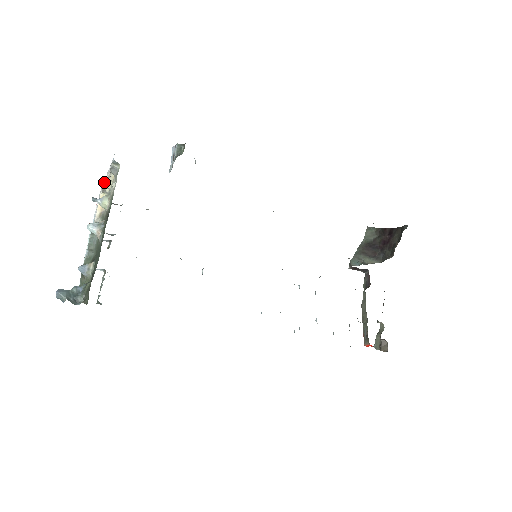
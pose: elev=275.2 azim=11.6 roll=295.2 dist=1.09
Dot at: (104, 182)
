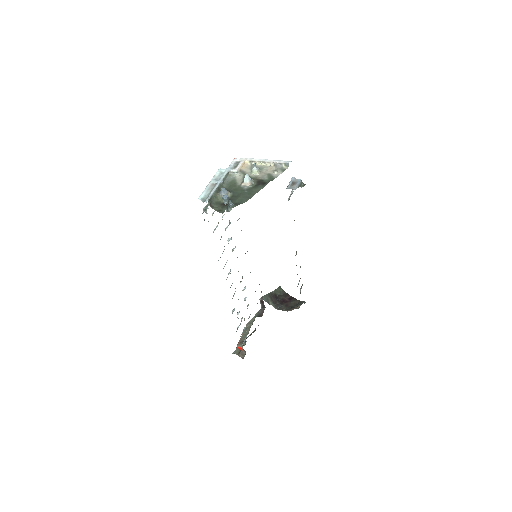
Dot at: (259, 159)
